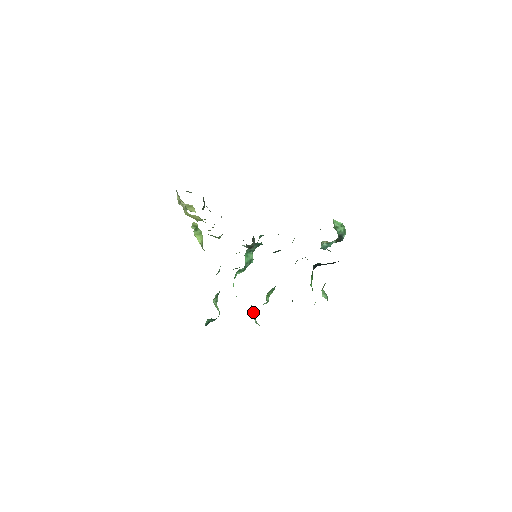
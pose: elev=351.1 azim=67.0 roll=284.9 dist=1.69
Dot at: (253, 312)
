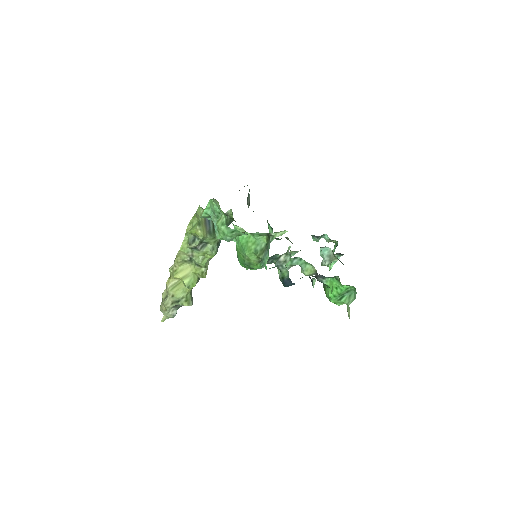
Dot at: (266, 257)
